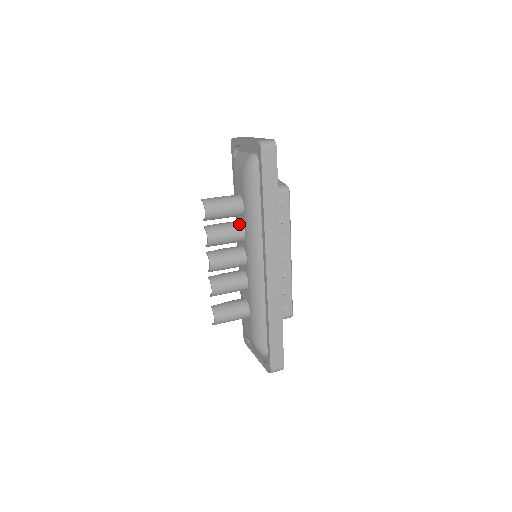
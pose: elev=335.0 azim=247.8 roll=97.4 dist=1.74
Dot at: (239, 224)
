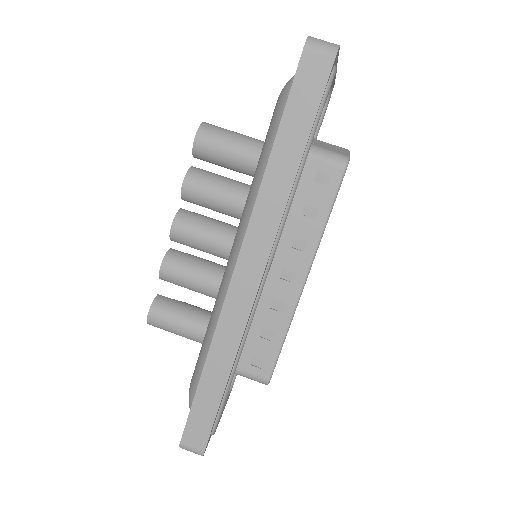
Dot at: (244, 187)
